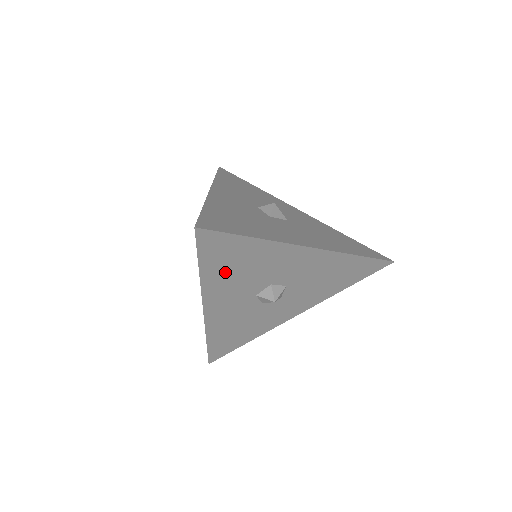
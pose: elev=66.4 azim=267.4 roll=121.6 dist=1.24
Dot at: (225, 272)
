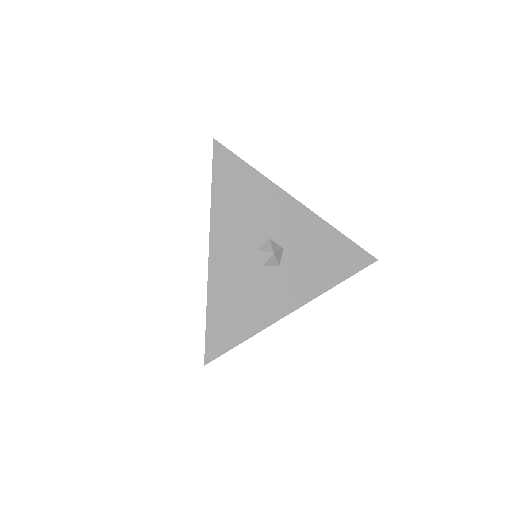
Dot at: (231, 201)
